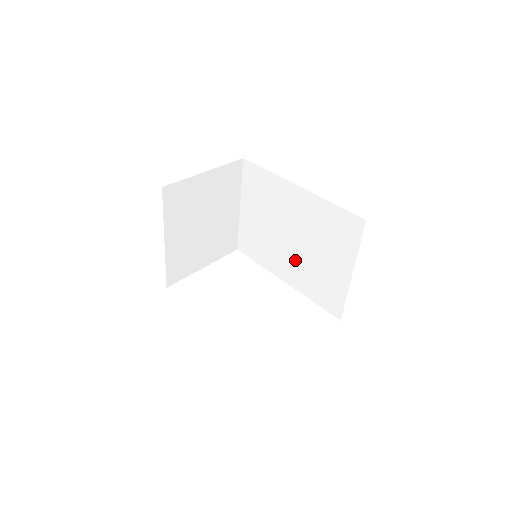
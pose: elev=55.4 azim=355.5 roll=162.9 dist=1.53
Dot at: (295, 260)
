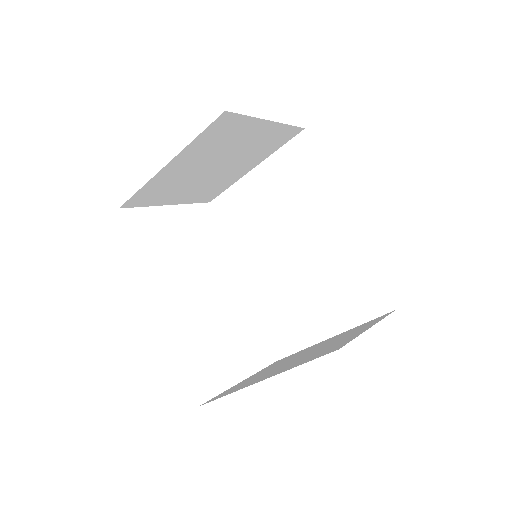
Dot at: (275, 272)
